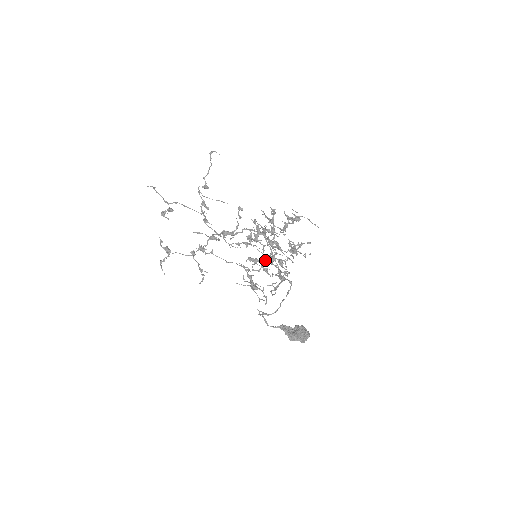
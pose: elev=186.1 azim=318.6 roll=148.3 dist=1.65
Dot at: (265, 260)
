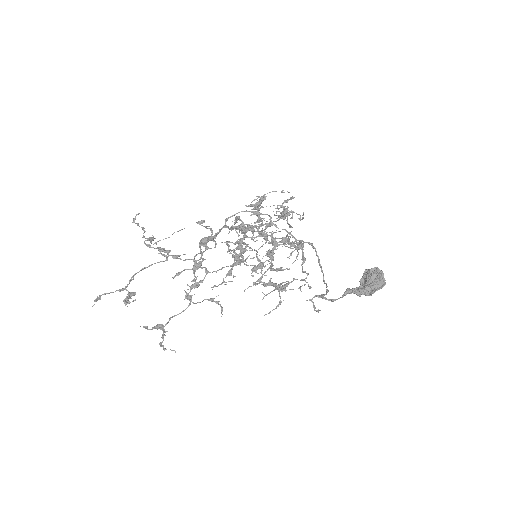
Dot at: (268, 251)
